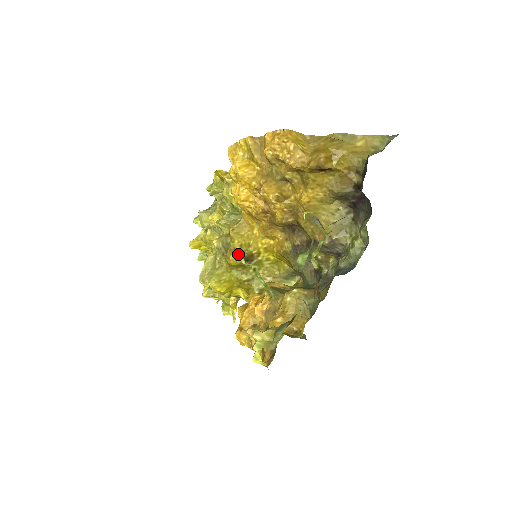
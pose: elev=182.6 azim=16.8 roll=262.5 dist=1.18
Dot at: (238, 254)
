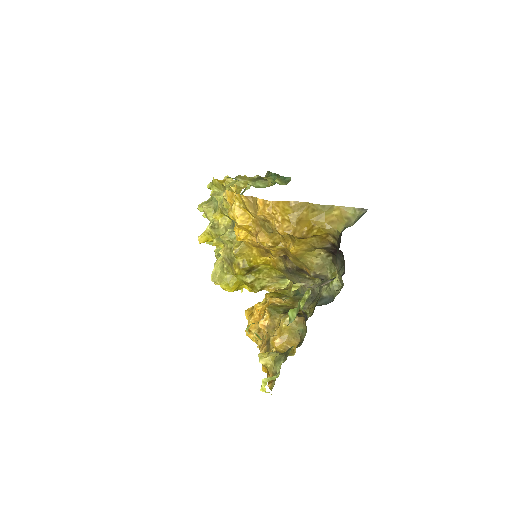
Dot at: (242, 268)
